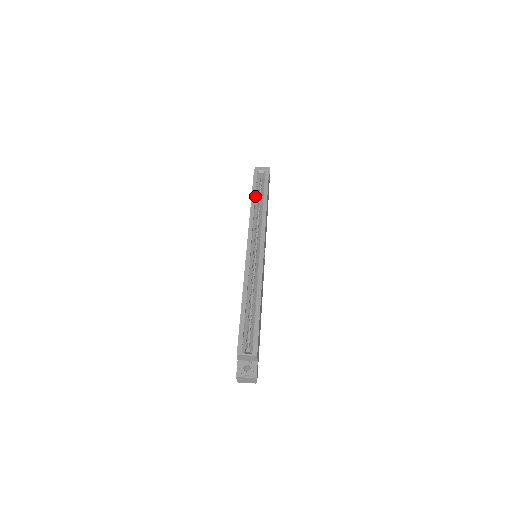
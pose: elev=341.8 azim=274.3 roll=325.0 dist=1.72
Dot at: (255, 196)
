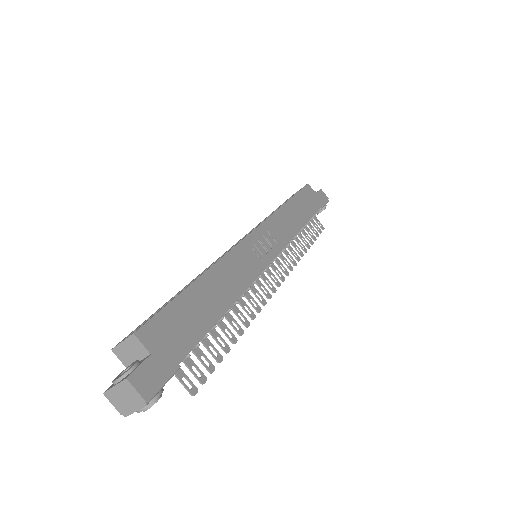
Dot at: occluded
